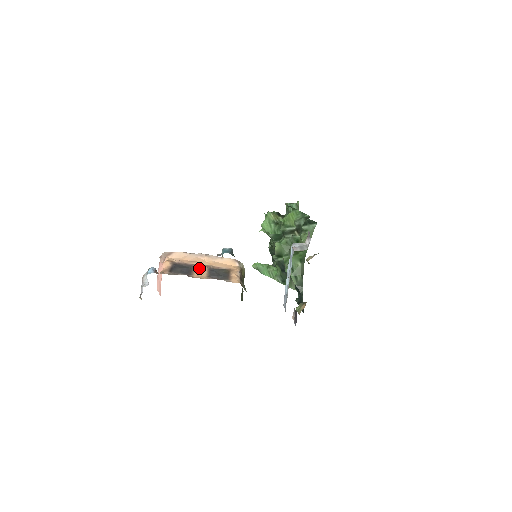
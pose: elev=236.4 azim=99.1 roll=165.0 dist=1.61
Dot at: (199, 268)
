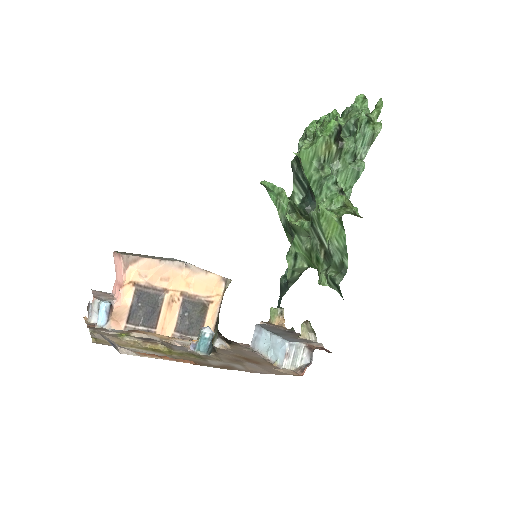
Dot at: (169, 304)
